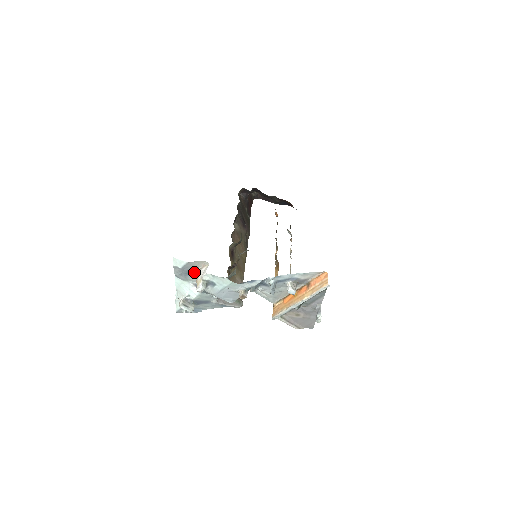
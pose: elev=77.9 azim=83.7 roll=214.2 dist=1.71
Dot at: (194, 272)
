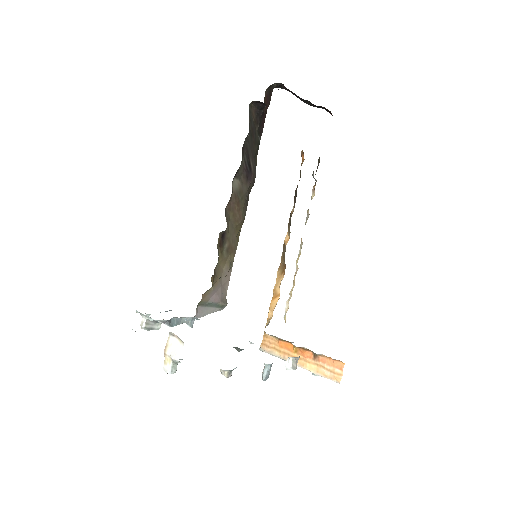
Dot at: occluded
